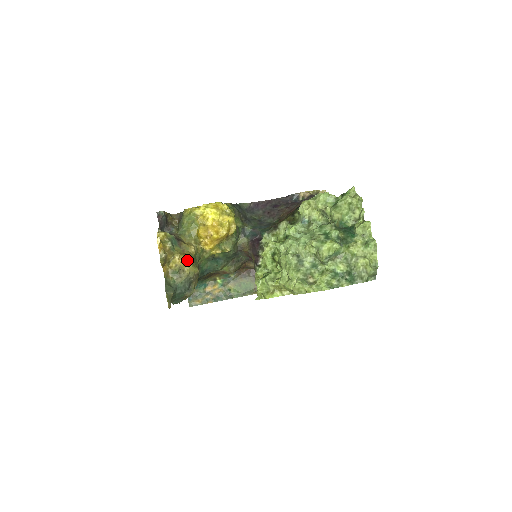
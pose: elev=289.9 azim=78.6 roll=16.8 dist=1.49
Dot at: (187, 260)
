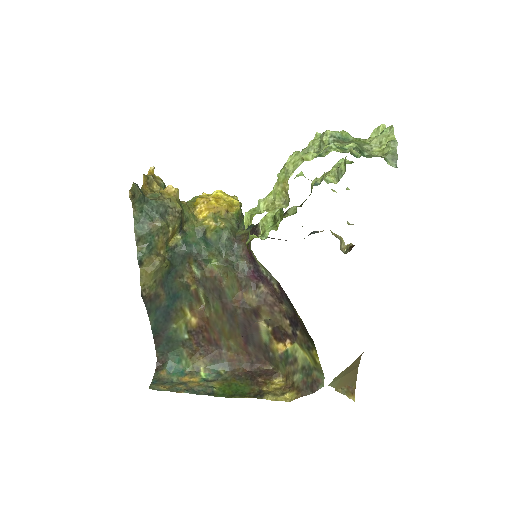
Dot at: (173, 191)
